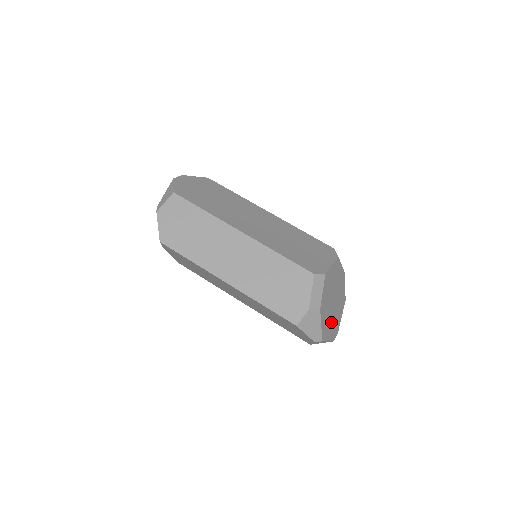
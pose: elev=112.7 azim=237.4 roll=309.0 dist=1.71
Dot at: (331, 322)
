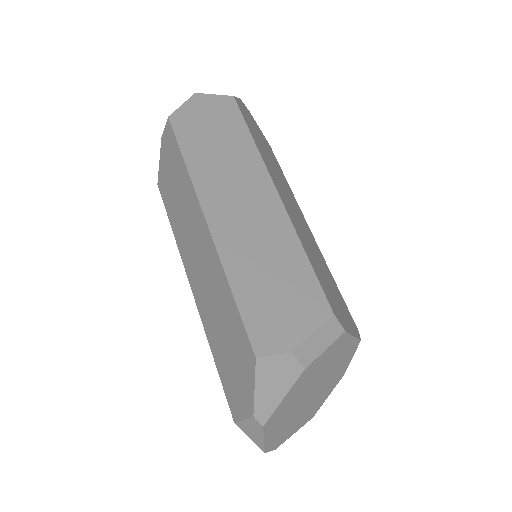
Dot at: (288, 417)
